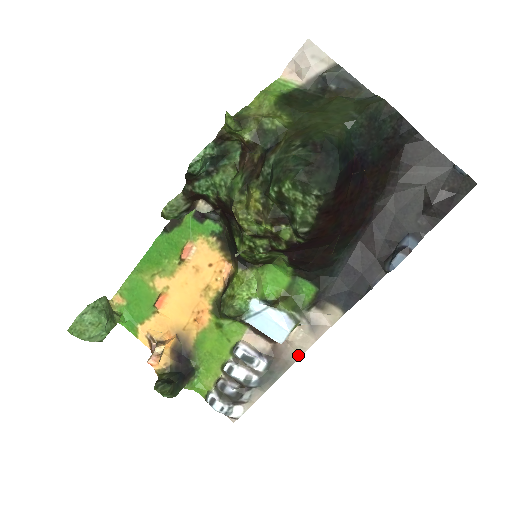
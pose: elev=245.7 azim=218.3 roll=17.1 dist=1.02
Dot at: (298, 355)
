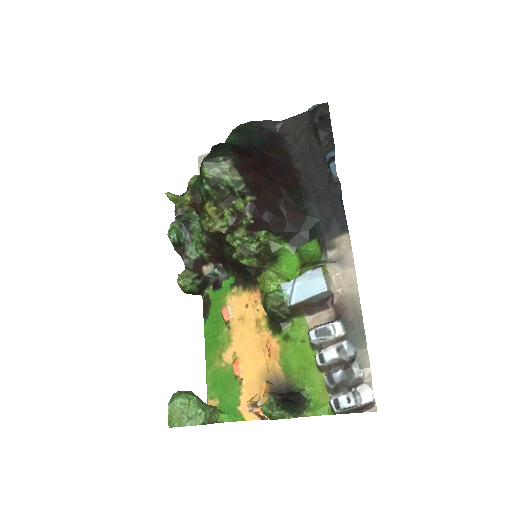
Dot at: (356, 294)
